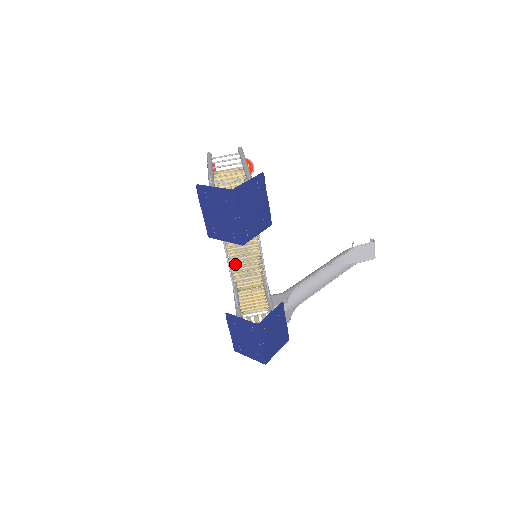
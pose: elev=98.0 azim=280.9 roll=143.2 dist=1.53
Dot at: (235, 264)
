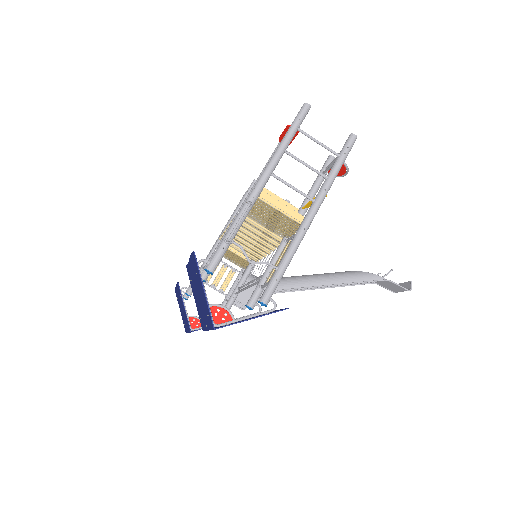
Dot at: occluded
